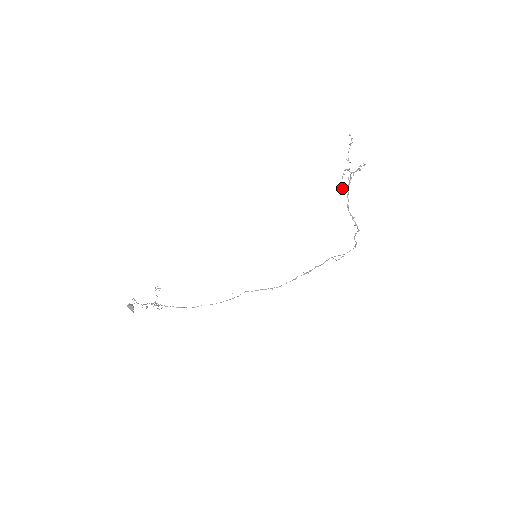
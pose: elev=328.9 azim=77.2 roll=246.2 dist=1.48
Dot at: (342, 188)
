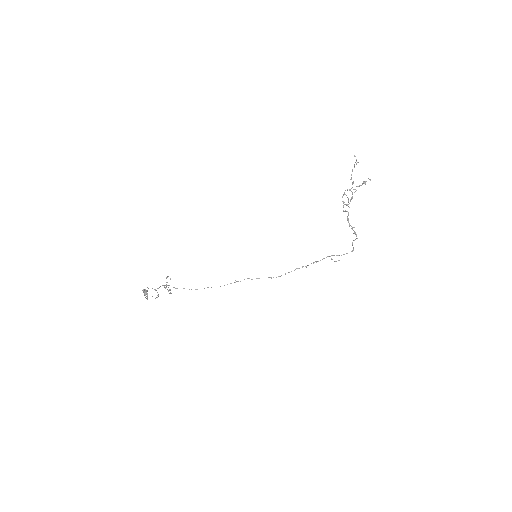
Dot at: (343, 203)
